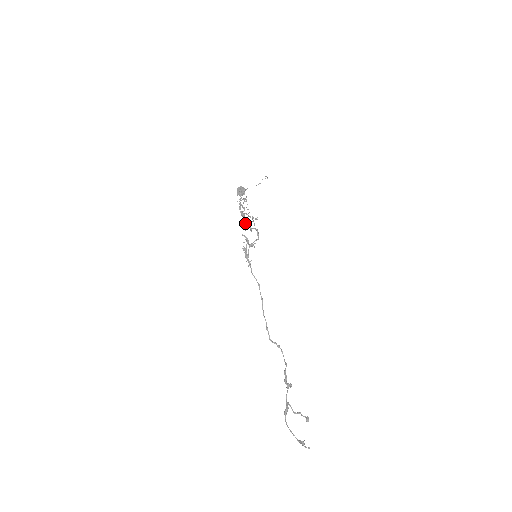
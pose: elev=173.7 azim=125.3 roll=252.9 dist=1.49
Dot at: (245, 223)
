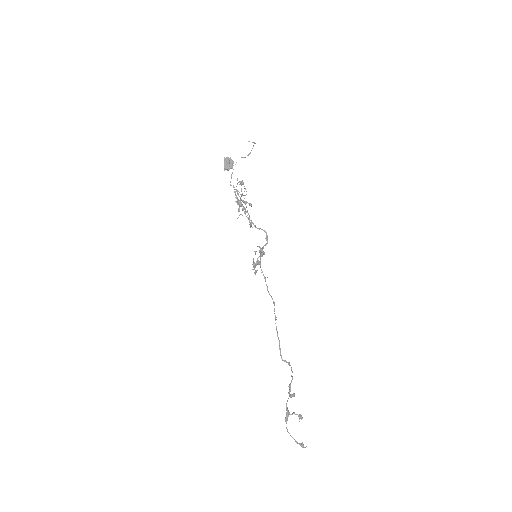
Dot at: (239, 211)
